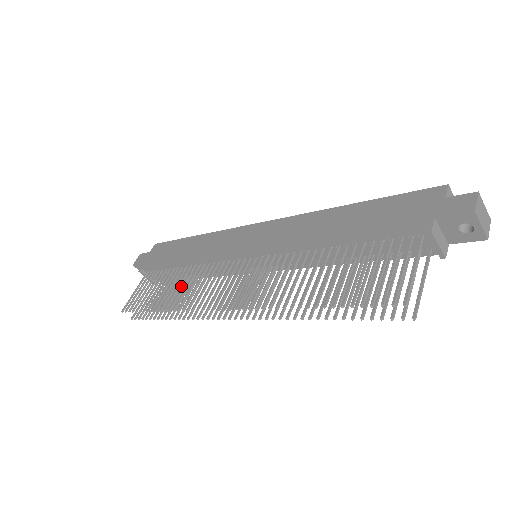
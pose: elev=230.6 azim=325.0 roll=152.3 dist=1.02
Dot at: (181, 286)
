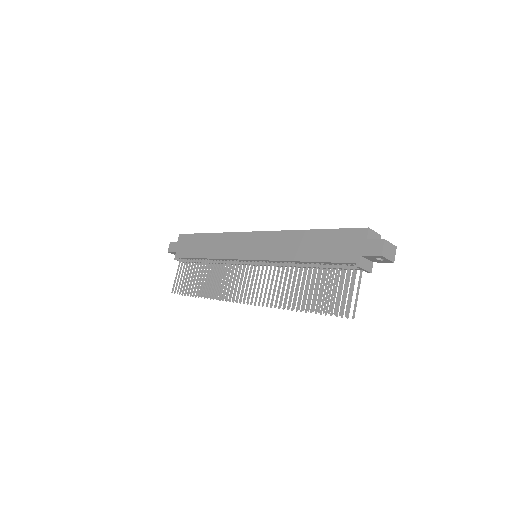
Dot at: occluded
